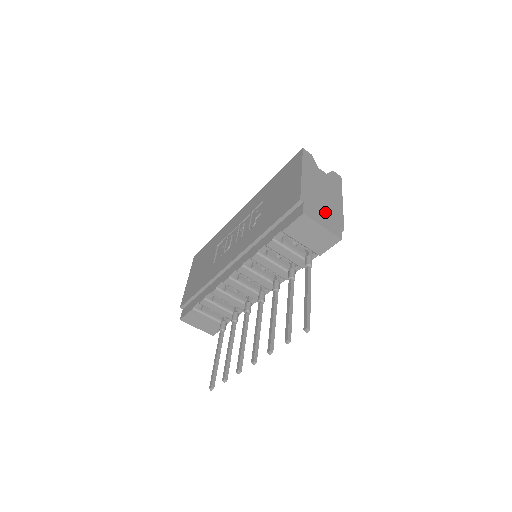
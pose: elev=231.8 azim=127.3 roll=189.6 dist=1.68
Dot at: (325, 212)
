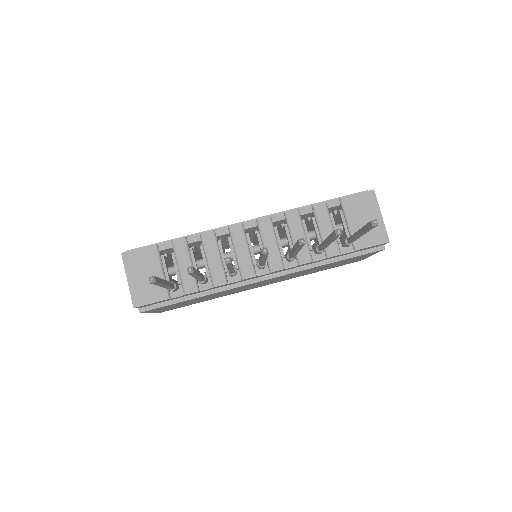
Dot at: occluded
